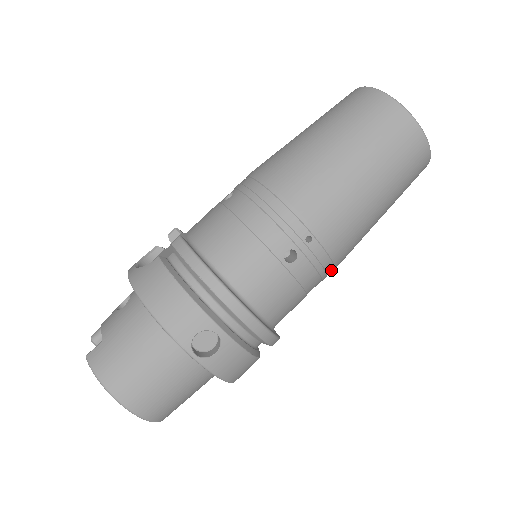
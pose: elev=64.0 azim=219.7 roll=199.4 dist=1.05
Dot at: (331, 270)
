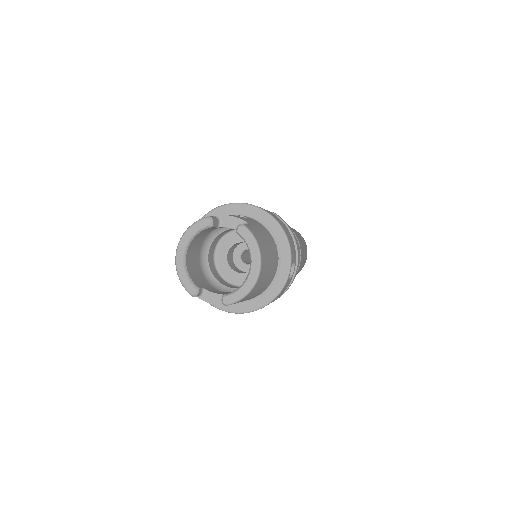
Dot at: occluded
